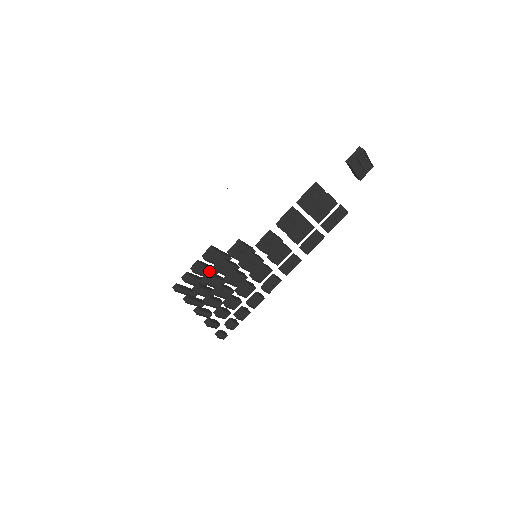
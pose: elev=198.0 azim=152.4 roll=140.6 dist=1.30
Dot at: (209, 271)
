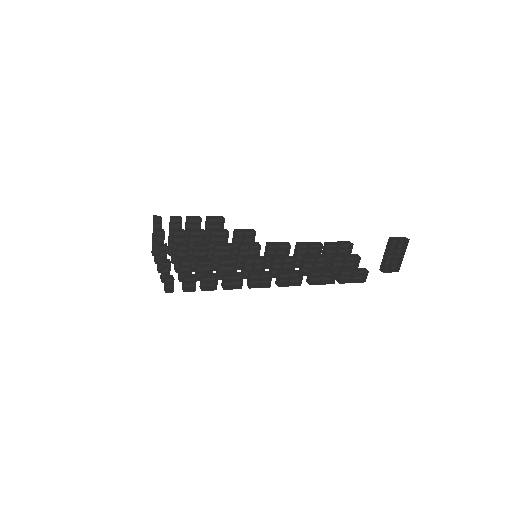
Dot at: (203, 230)
